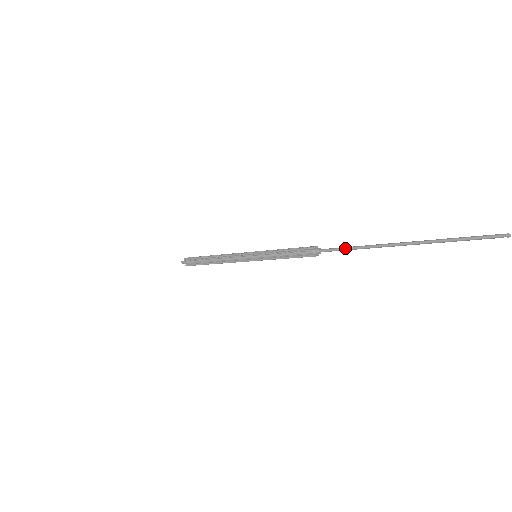
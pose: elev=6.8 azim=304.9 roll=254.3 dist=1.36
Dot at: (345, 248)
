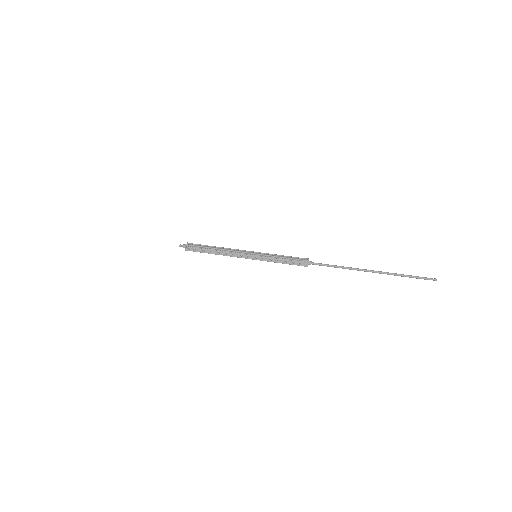
Dot at: occluded
